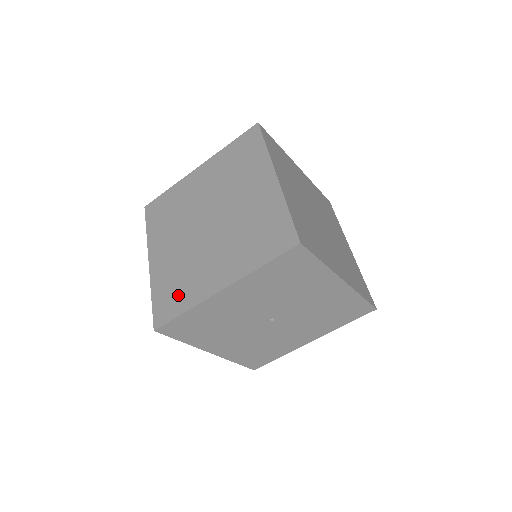
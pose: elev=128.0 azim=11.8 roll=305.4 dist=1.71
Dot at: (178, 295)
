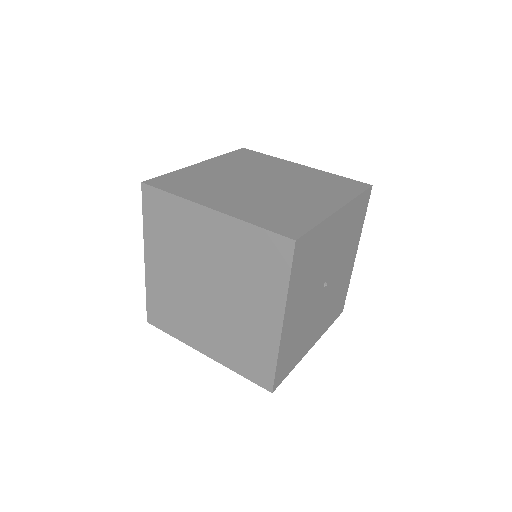
Dot at: (293, 217)
